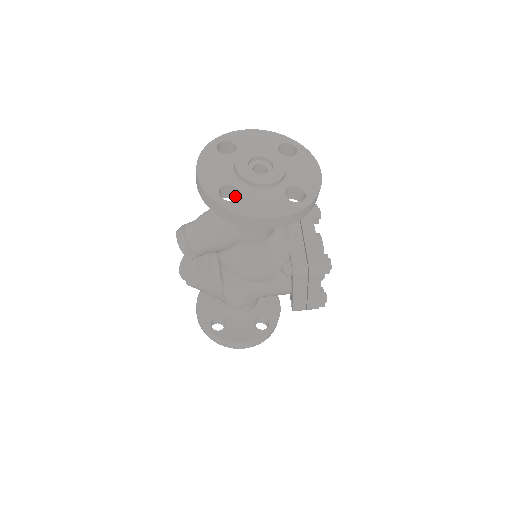
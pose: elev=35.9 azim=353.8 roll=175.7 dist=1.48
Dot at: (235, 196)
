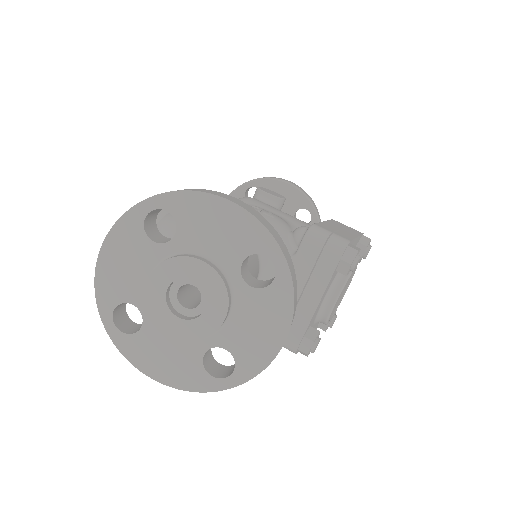
Dot at: occluded
